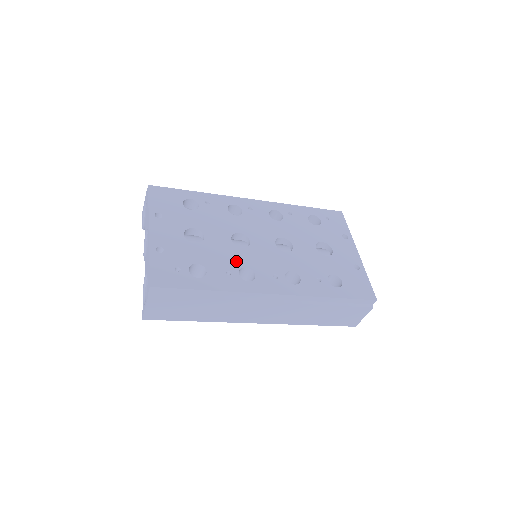
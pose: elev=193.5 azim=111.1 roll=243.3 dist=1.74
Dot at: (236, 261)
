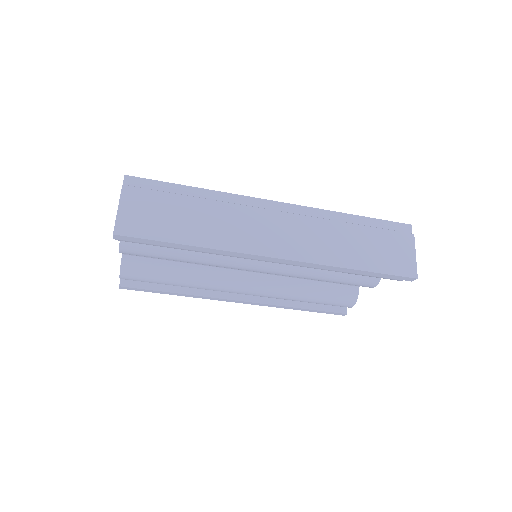
Dot at: occluded
